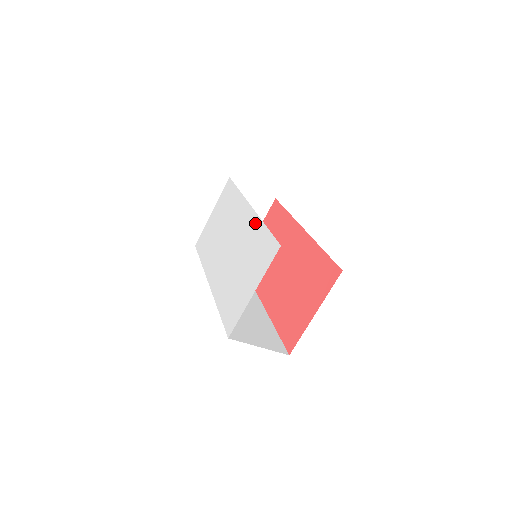
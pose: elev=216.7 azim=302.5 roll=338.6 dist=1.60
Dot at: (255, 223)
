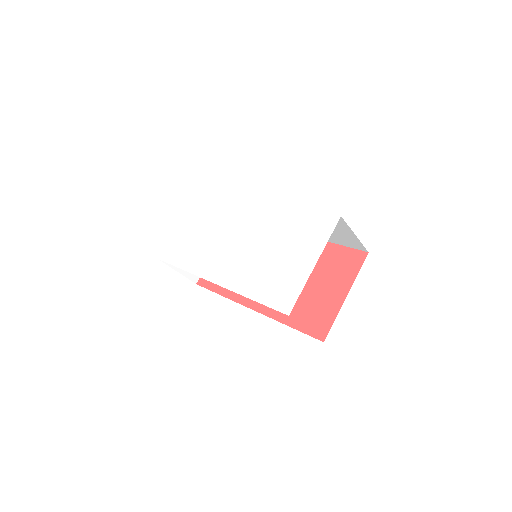
Dot at: (281, 210)
